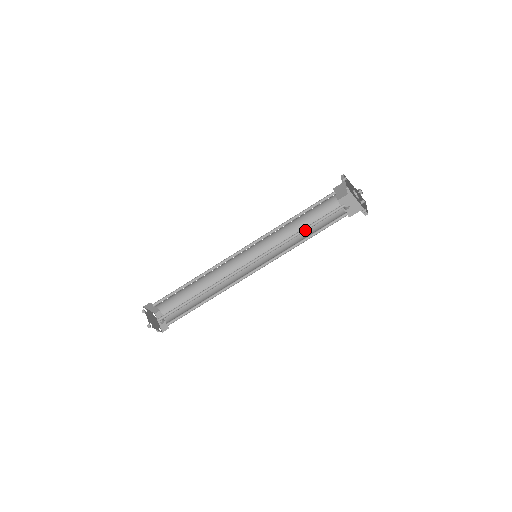
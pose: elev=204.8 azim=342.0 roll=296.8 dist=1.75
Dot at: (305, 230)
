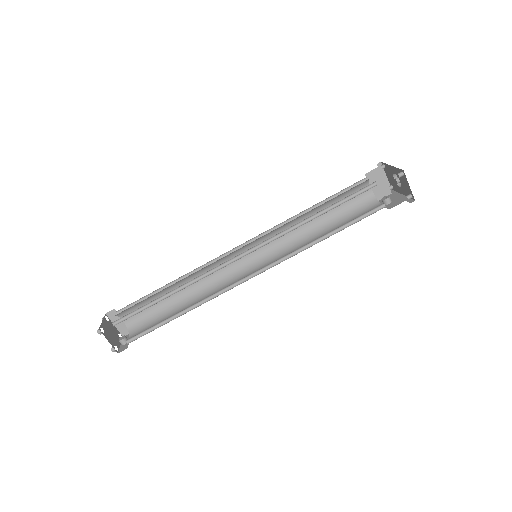
Dot at: (320, 215)
